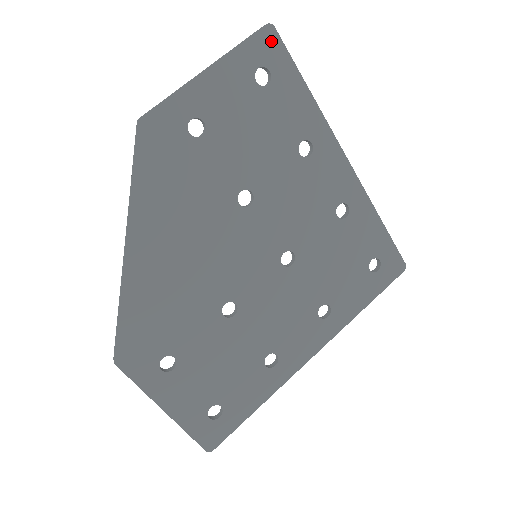
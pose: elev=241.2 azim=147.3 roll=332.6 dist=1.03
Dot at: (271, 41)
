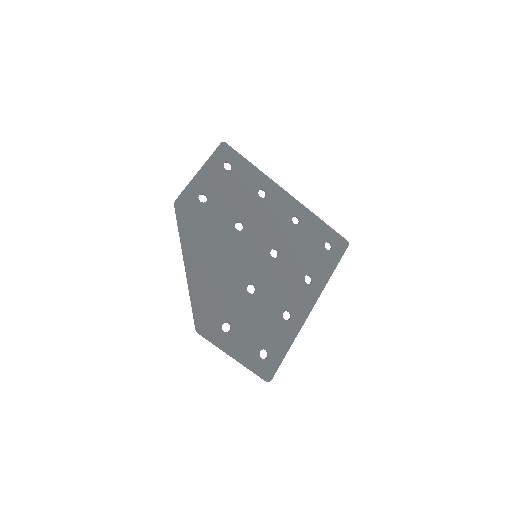
Dot at: (226, 149)
